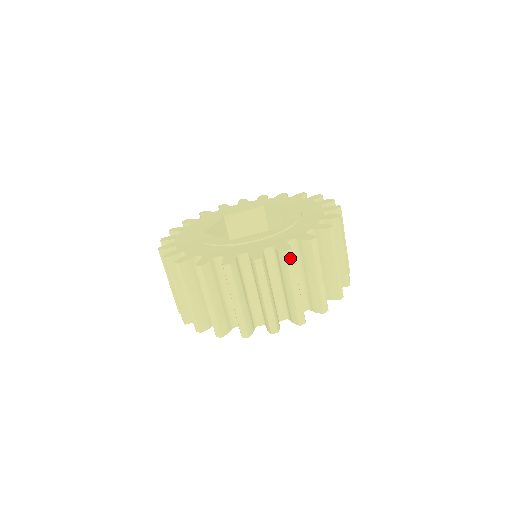
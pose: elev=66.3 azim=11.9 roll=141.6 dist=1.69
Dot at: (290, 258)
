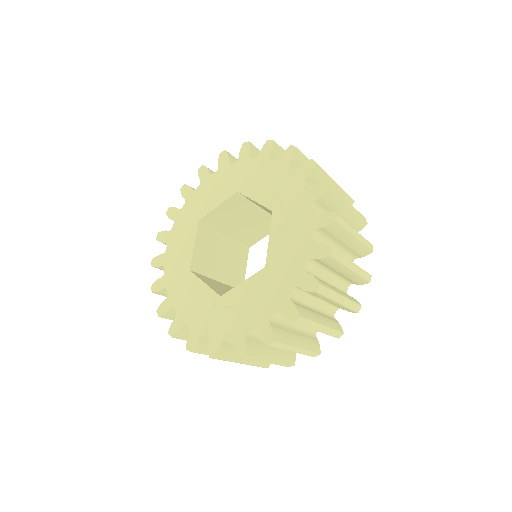
Dot at: (195, 352)
